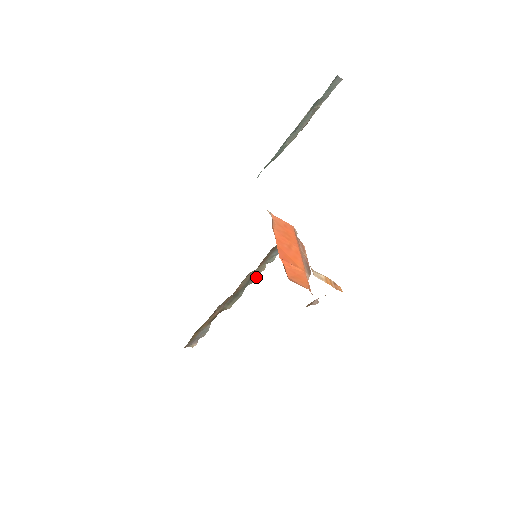
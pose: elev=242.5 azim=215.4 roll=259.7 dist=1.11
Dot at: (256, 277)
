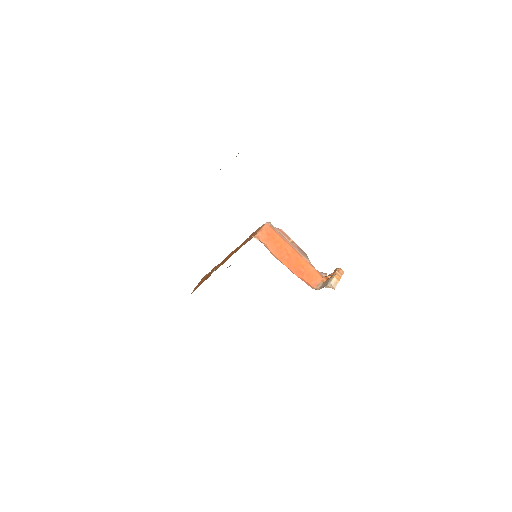
Dot at: occluded
